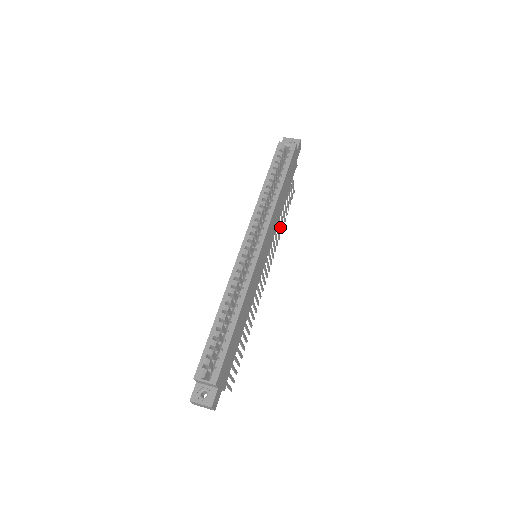
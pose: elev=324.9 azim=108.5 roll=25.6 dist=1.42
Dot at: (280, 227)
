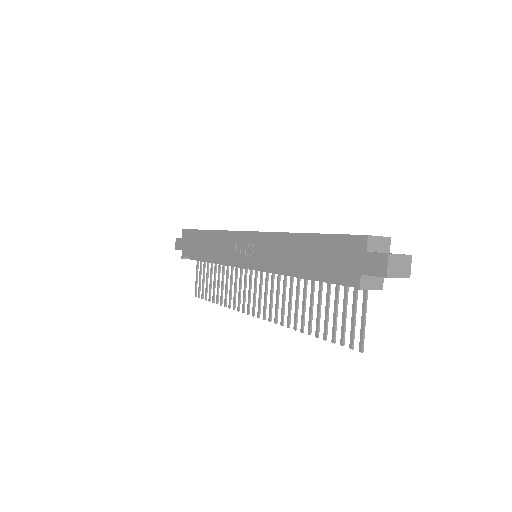
Dot at: occluded
